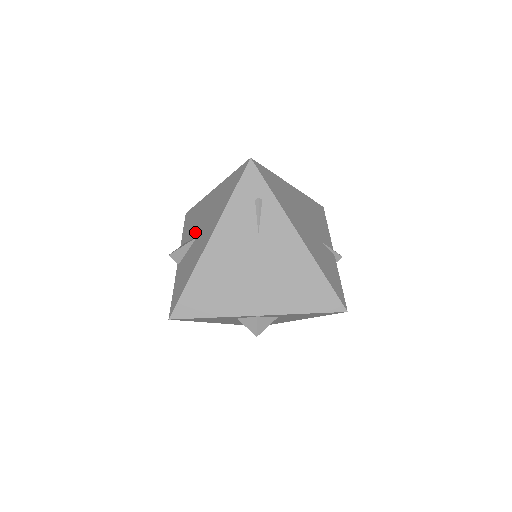
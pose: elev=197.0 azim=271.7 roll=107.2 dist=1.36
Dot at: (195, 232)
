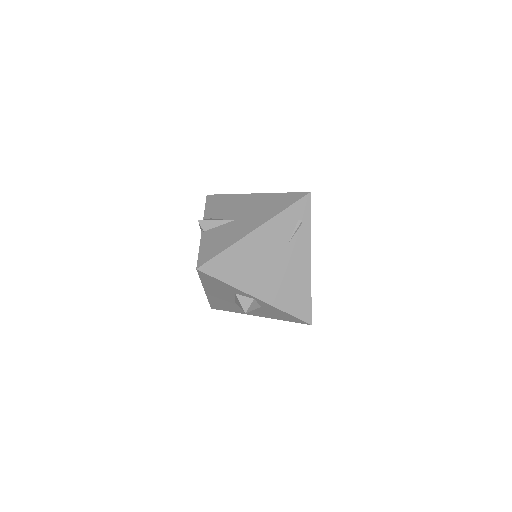
Dot at: (230, 216)
